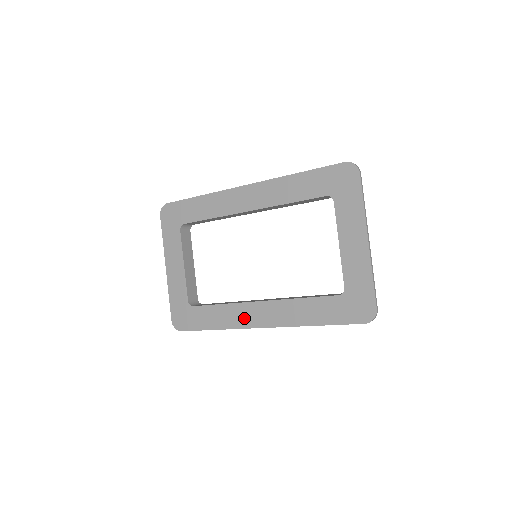
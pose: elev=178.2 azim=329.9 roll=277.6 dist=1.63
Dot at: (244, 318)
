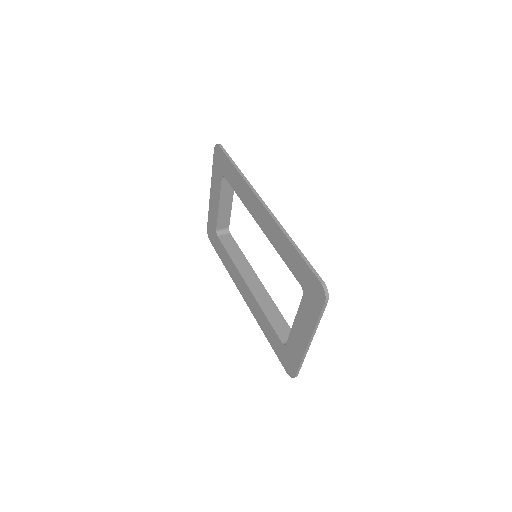
Dot at: (238, 282)
